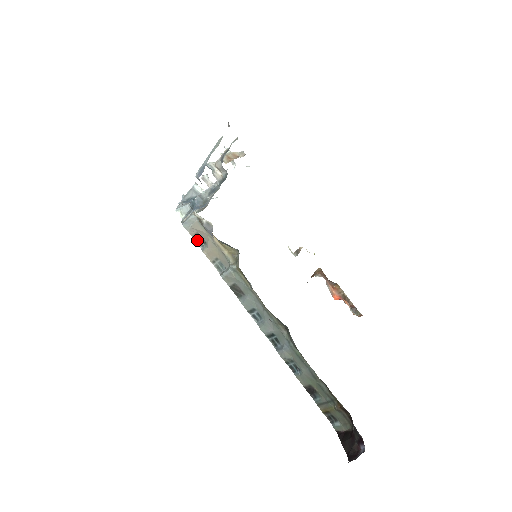
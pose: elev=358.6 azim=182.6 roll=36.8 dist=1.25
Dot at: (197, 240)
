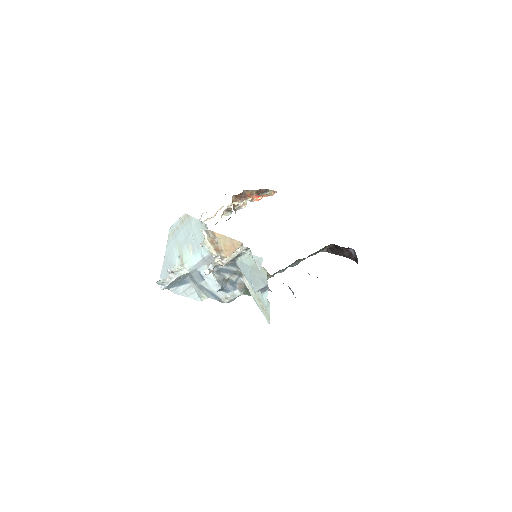
Dot at: occluded
